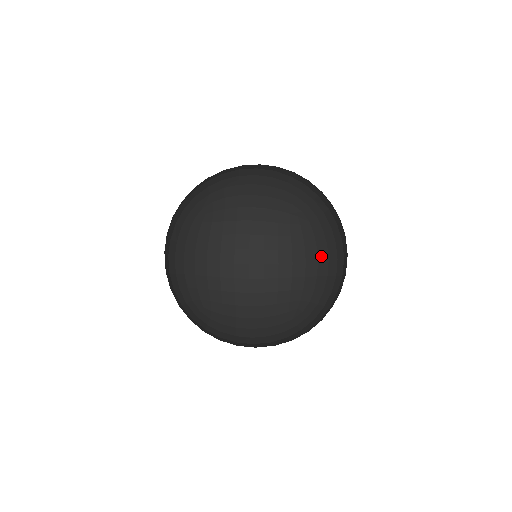
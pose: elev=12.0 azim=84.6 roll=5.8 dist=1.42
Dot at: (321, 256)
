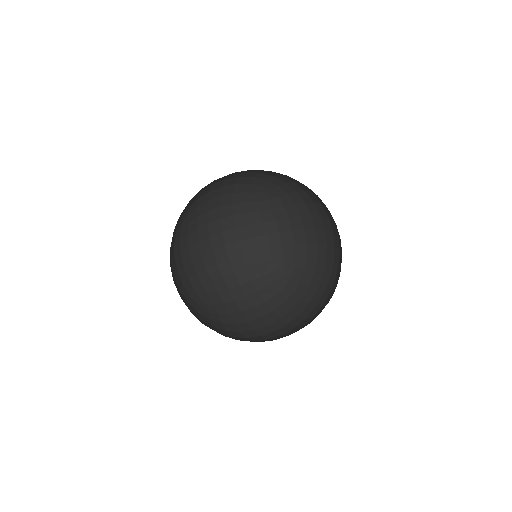
Dot at: (311, 196)
